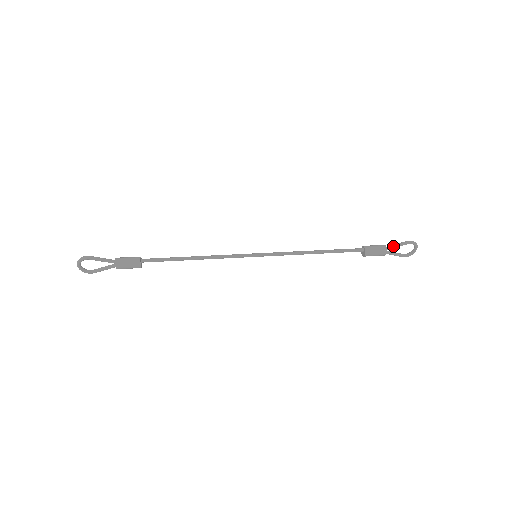
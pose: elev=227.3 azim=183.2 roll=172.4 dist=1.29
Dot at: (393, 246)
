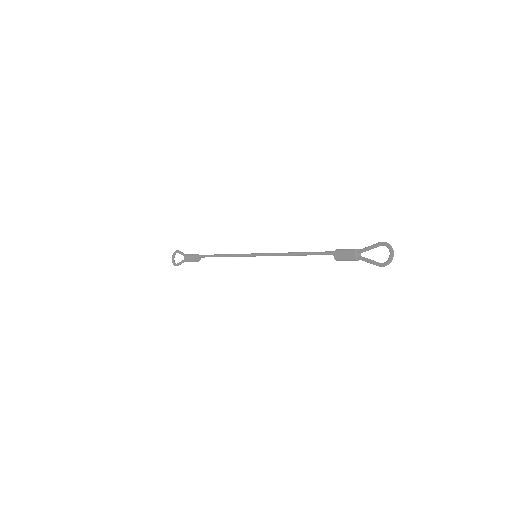
Dot at: (364, 248)
